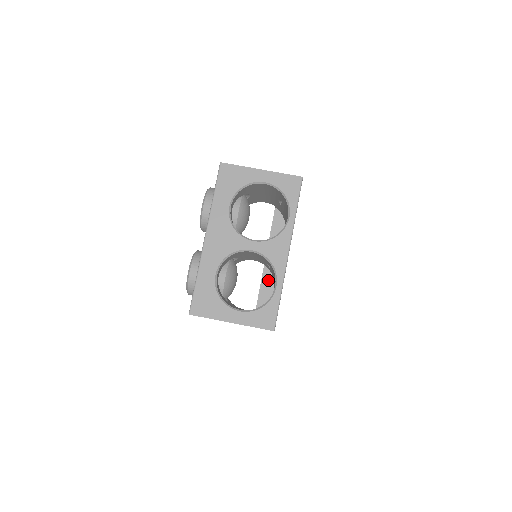
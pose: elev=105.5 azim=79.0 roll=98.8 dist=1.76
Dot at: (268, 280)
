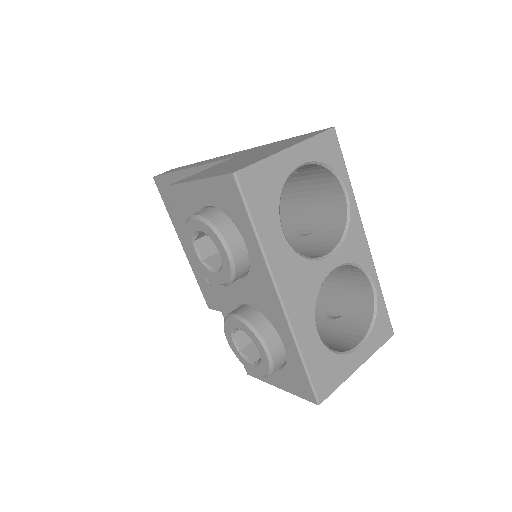
Dot at: occluded
